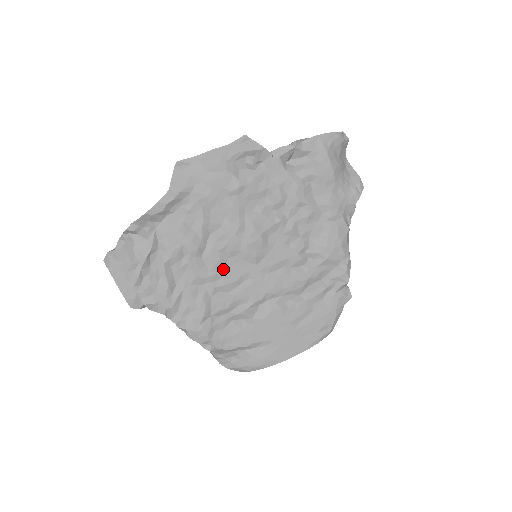
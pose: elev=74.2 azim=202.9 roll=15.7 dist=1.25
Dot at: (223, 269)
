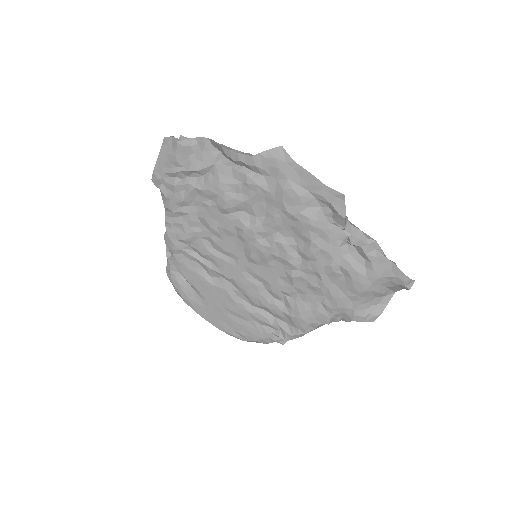
Dot at: (226, 236)
